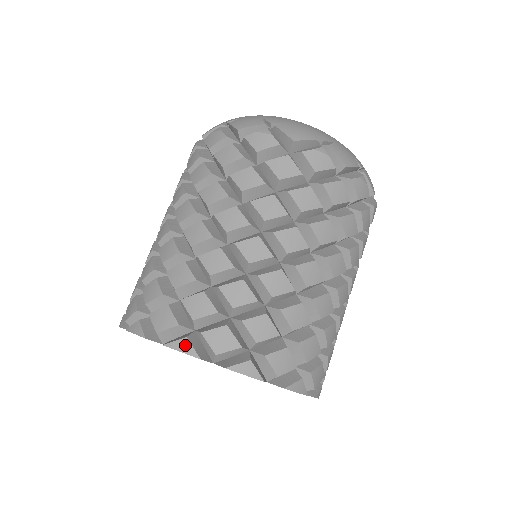
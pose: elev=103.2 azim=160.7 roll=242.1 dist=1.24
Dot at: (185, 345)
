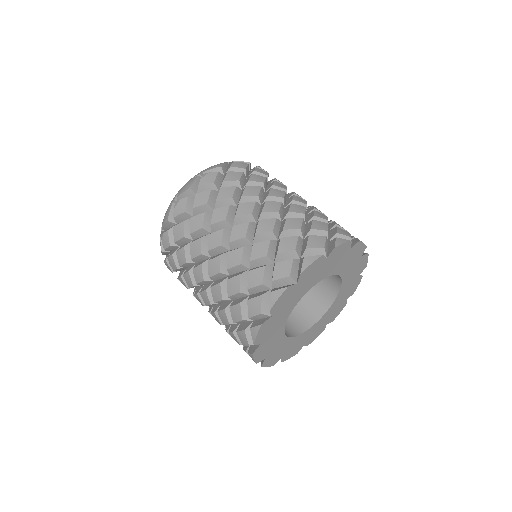
Dot at: (341, 240)
